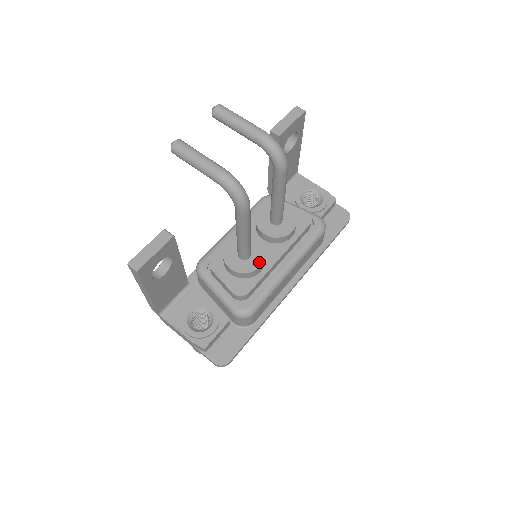
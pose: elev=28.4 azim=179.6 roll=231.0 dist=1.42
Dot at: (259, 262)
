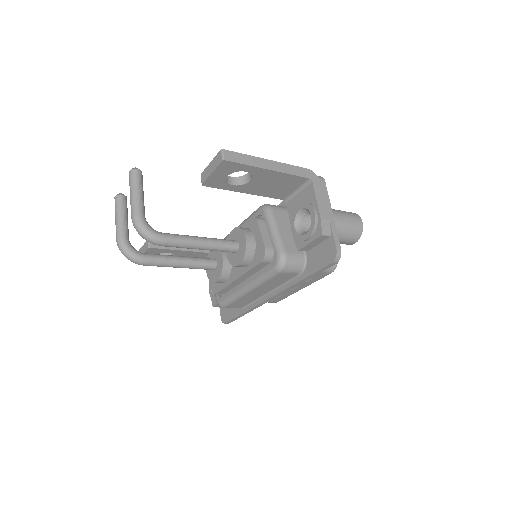
Dot at: (217, 278)
